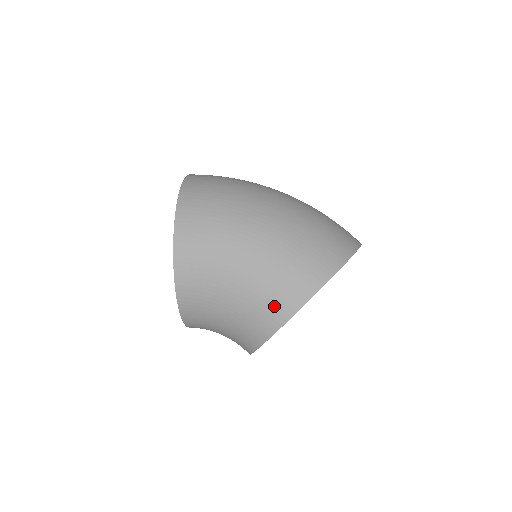
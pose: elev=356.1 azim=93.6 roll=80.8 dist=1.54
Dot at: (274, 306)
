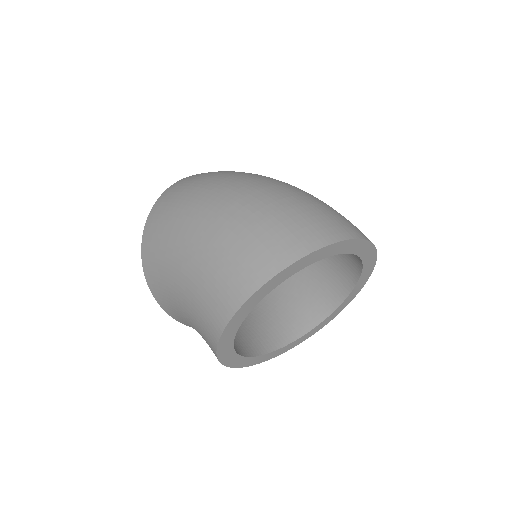
Dot at: (205, 331)
